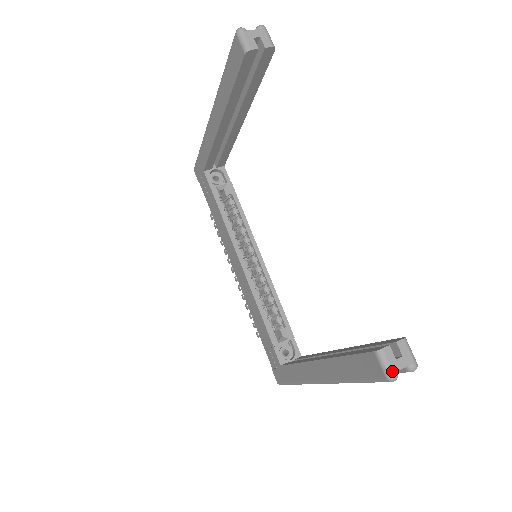
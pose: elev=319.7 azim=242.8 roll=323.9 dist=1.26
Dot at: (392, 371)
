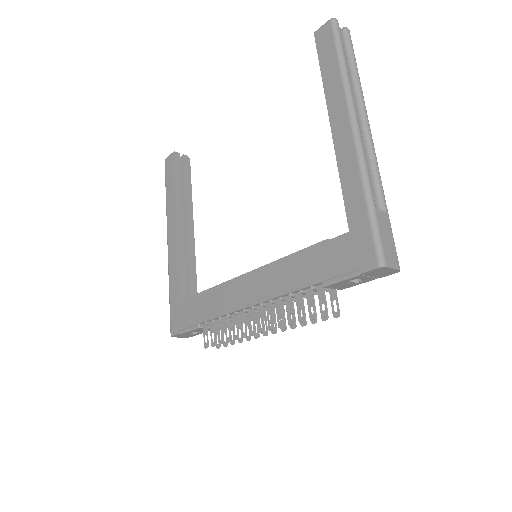
Dot at: (329, 21)
